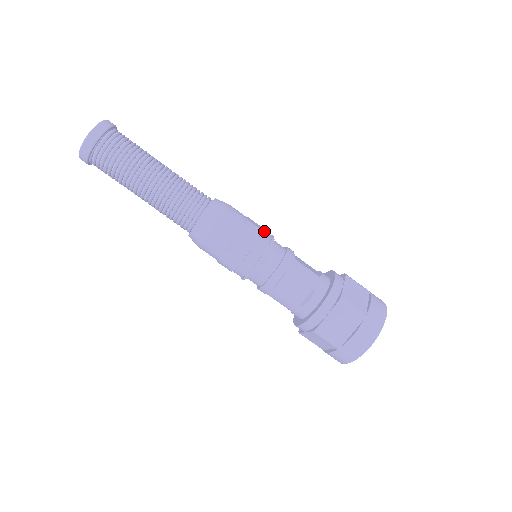
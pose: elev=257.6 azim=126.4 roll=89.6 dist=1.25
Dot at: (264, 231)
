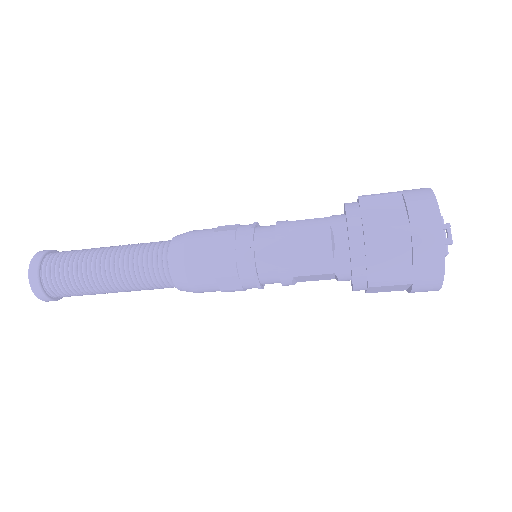
Dot at: (238, 256)
